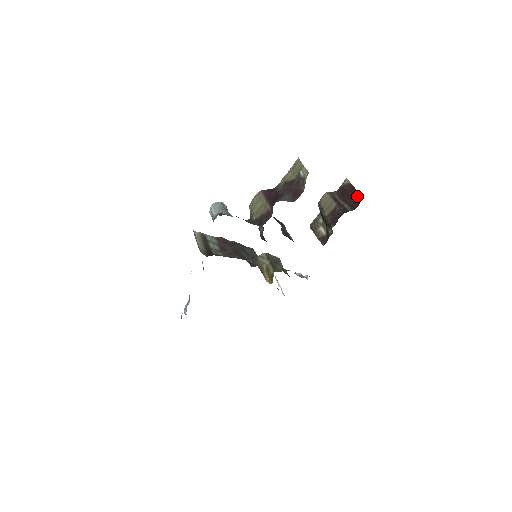
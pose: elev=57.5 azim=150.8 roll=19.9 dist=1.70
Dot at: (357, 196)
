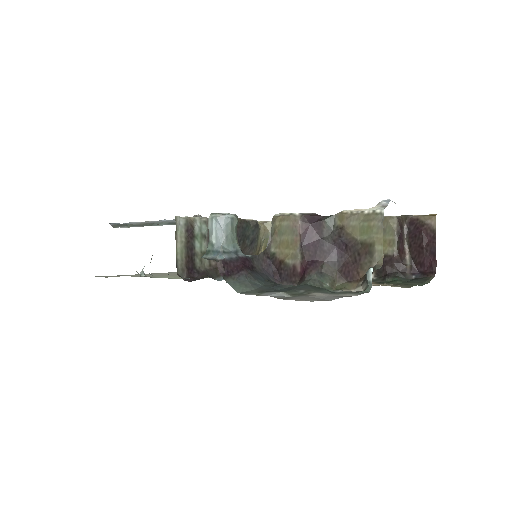
Dot at: (430, 260)
